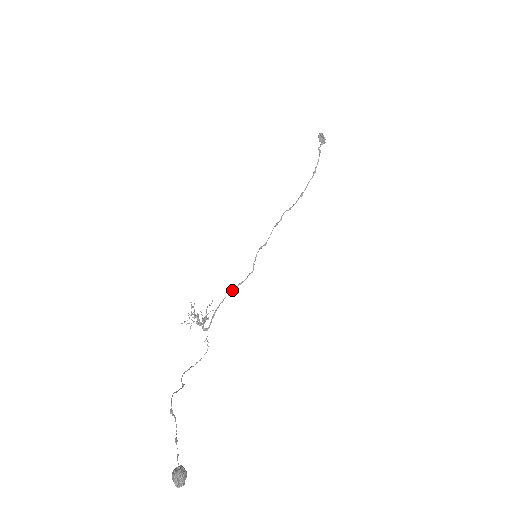
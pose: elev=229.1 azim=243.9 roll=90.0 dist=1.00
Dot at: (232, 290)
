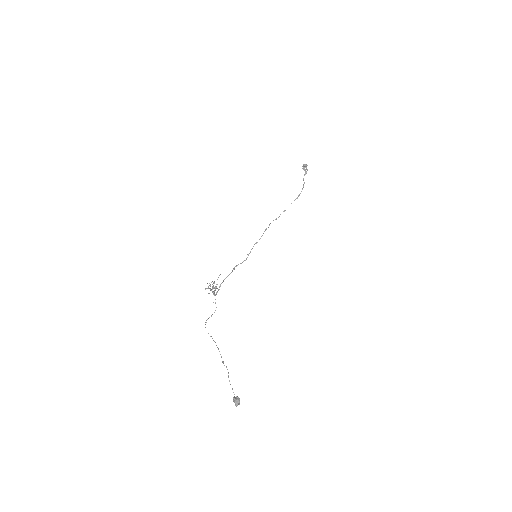
Dot at: occluded
